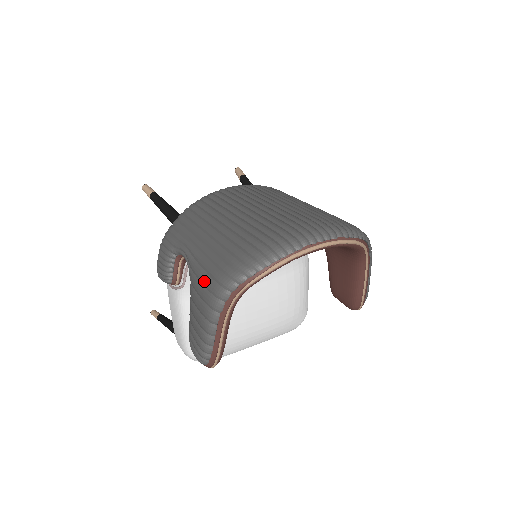
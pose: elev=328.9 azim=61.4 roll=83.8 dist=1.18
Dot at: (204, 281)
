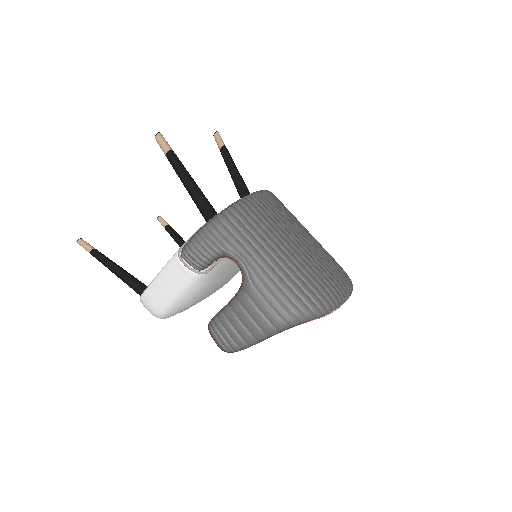
Dot at: (274, 304)
